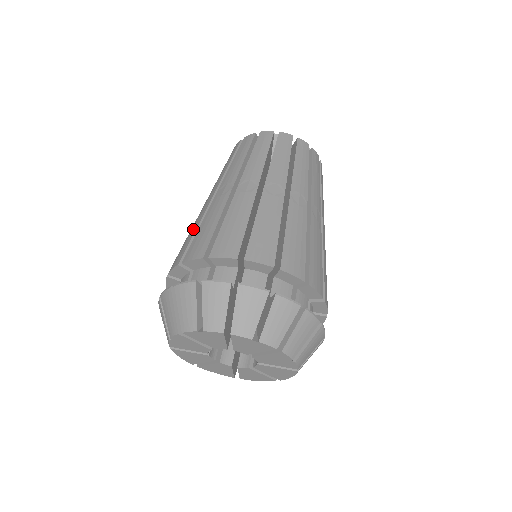
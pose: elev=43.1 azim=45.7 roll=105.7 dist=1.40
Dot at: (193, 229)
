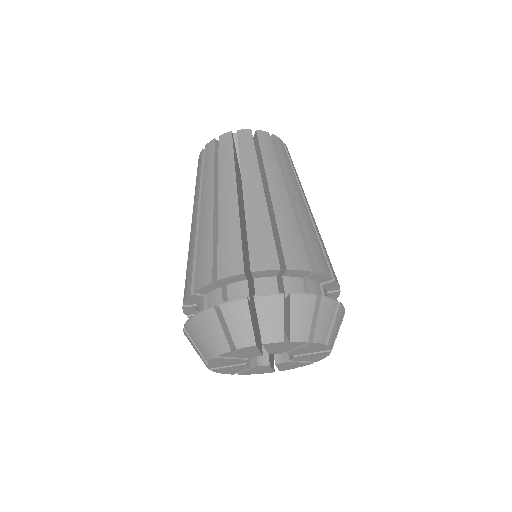
Dot at: occluded
